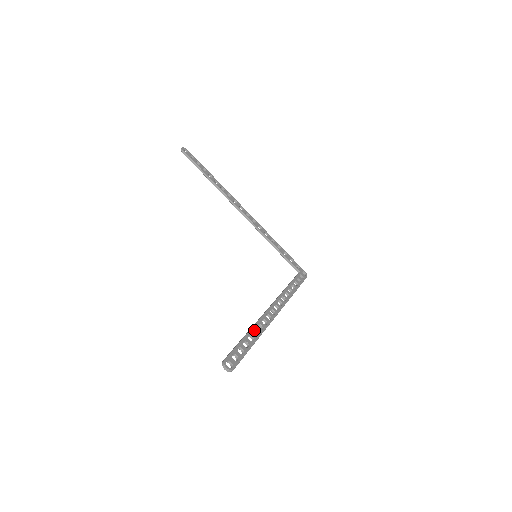
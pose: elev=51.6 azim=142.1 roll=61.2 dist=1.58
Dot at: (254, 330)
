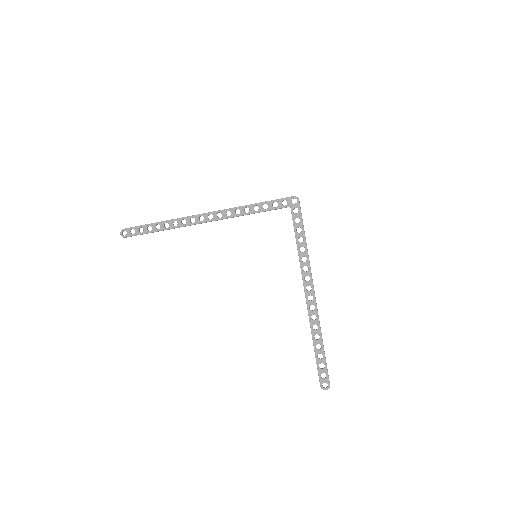
Dot at: occluded
